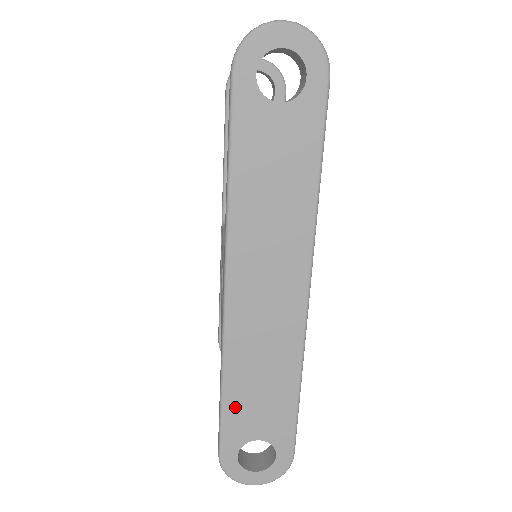
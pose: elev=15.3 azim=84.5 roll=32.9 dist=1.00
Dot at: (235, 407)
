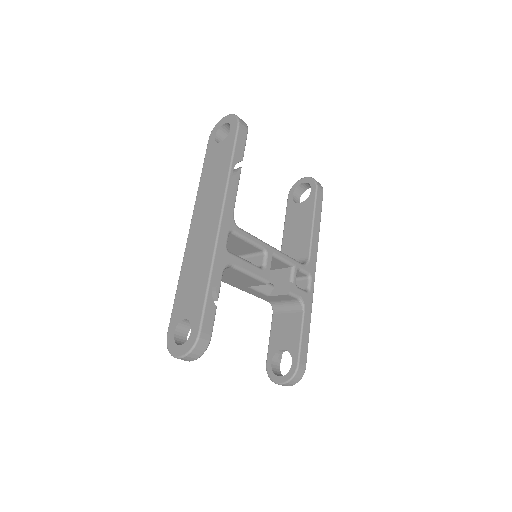
Dot at: (180, 296)
